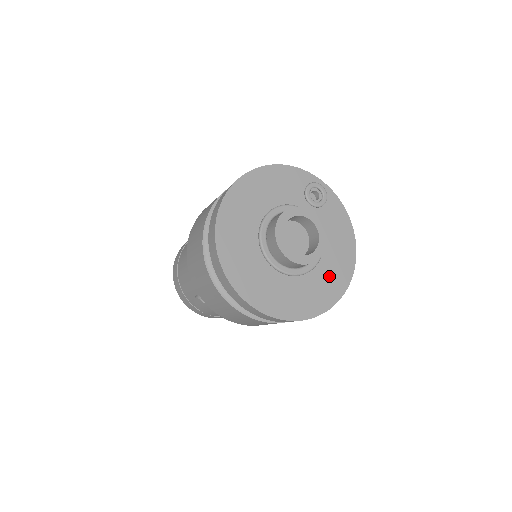
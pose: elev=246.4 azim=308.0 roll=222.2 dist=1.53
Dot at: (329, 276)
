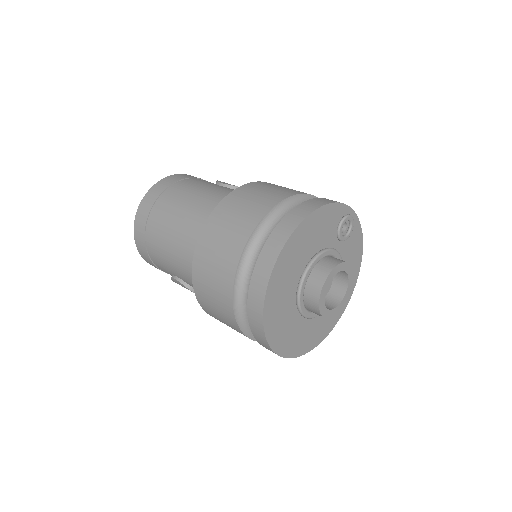
Dot at: occluded
